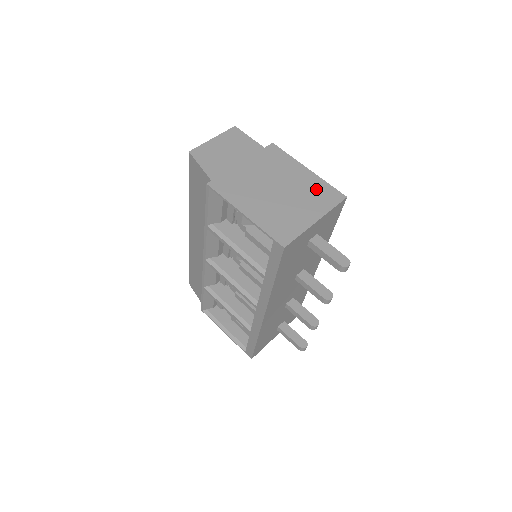
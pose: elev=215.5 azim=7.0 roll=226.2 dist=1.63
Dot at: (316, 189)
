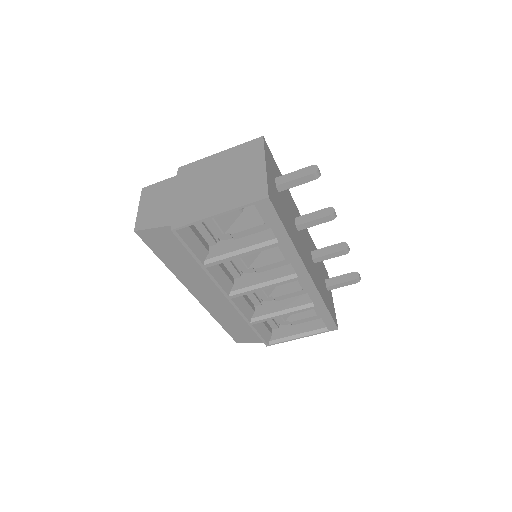
Dot at: (239, 154)
